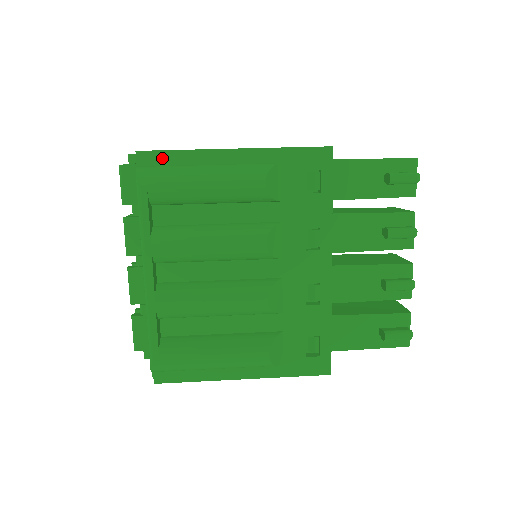
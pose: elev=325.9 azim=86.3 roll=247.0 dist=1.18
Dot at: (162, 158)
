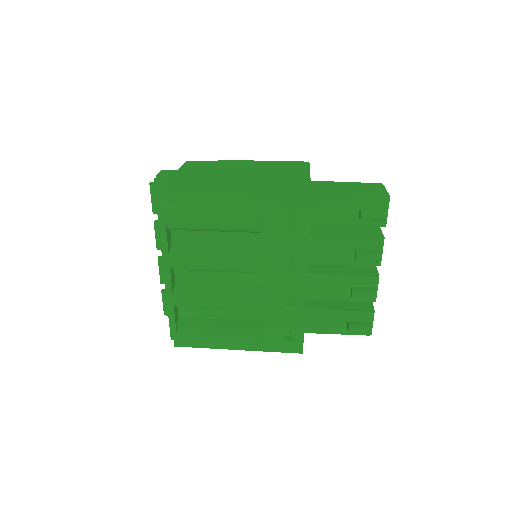
Dot at: (177, 196)
